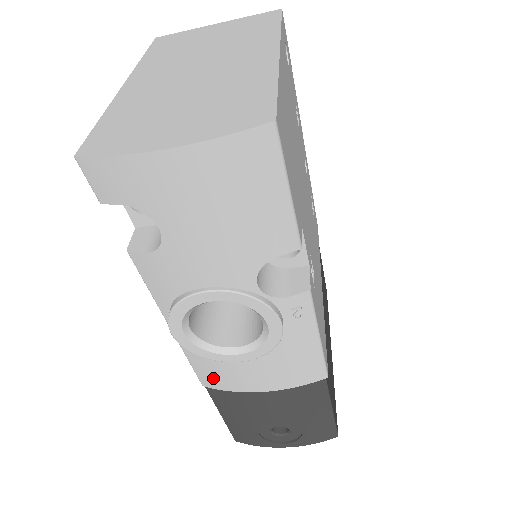
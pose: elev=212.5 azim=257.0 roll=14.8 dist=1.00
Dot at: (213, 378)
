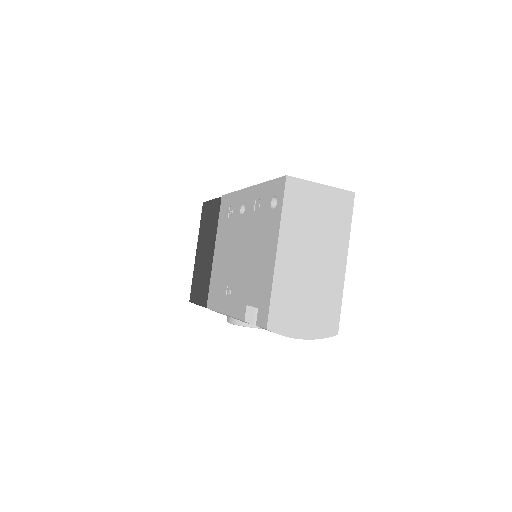
Dot at: occluded
